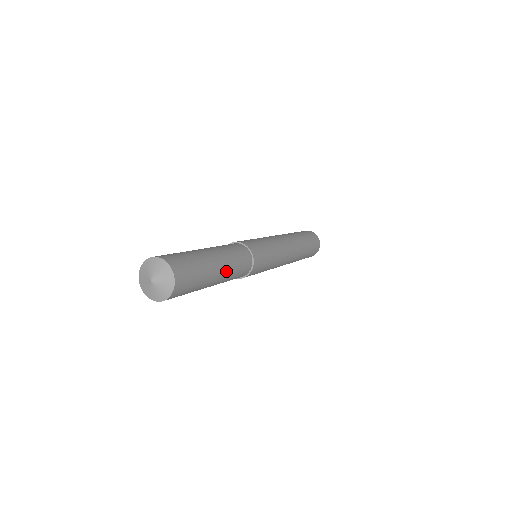
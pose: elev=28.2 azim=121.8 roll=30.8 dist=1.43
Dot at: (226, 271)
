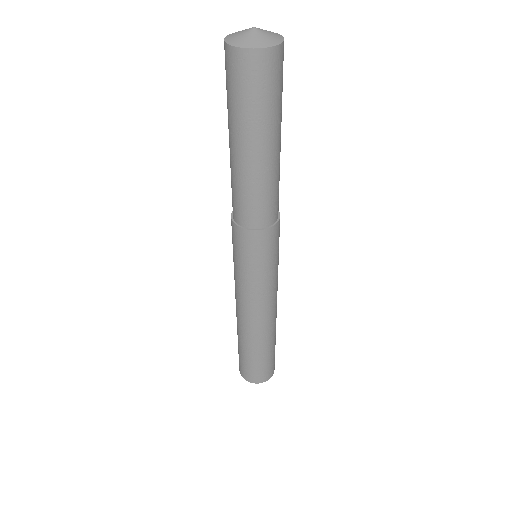
Dot at: (277, 162)
